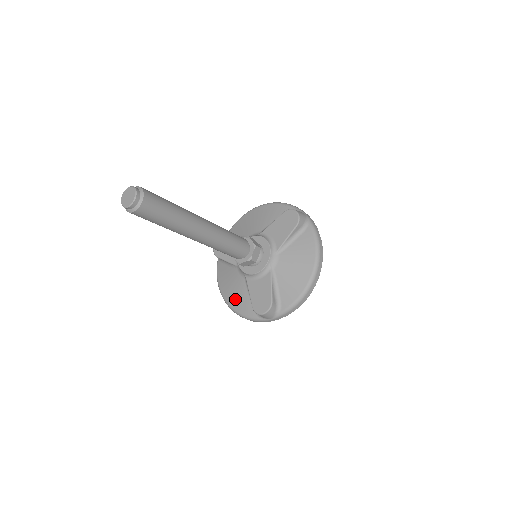
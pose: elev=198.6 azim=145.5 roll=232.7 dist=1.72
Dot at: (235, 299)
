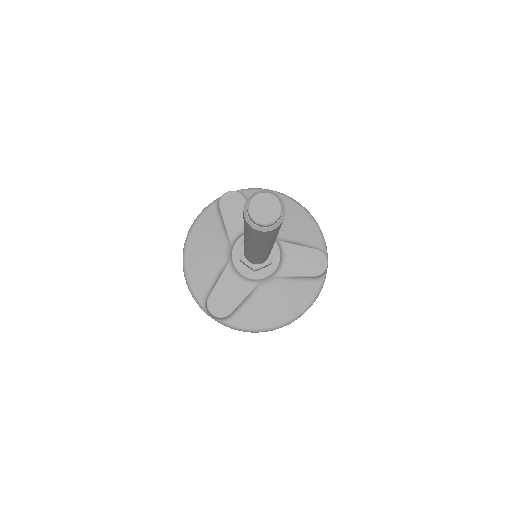
Dot at: (197, 263)
